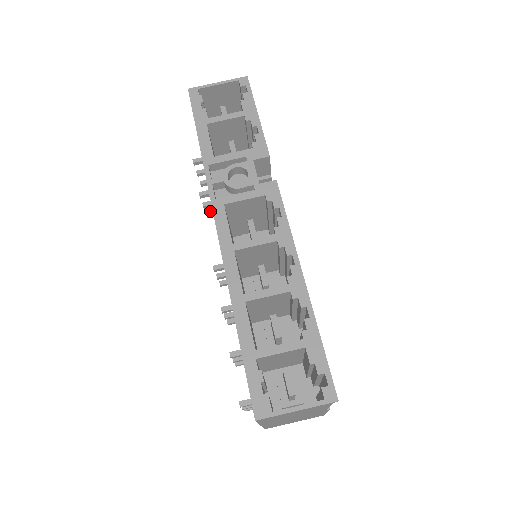
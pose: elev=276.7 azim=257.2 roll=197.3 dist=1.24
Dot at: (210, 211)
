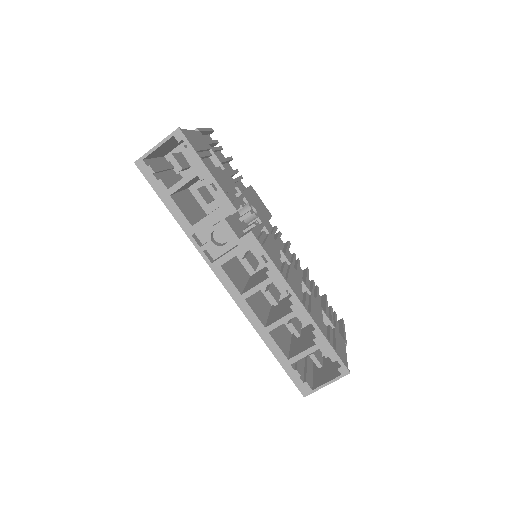
Dot at: occluded
